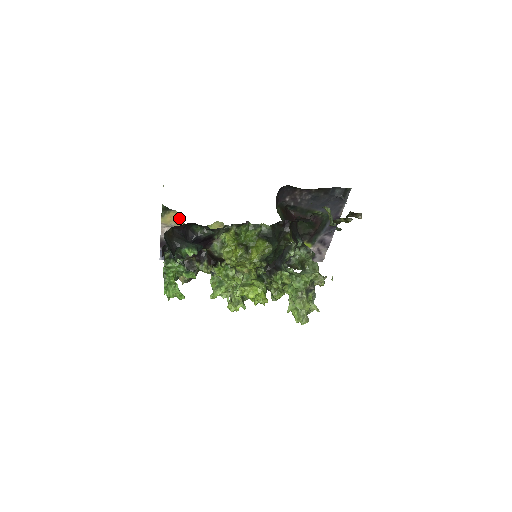
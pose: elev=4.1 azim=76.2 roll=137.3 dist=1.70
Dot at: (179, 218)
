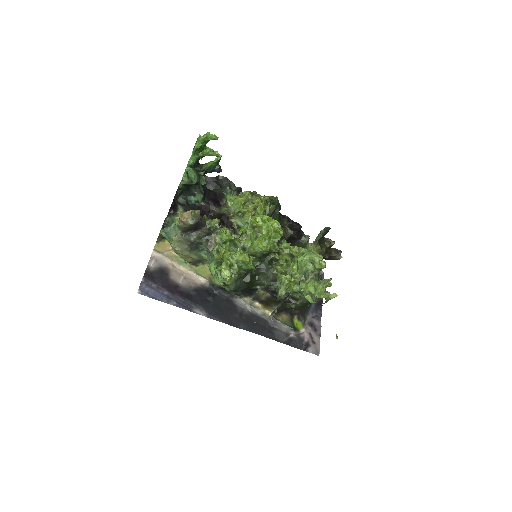
Dot at: occluded
